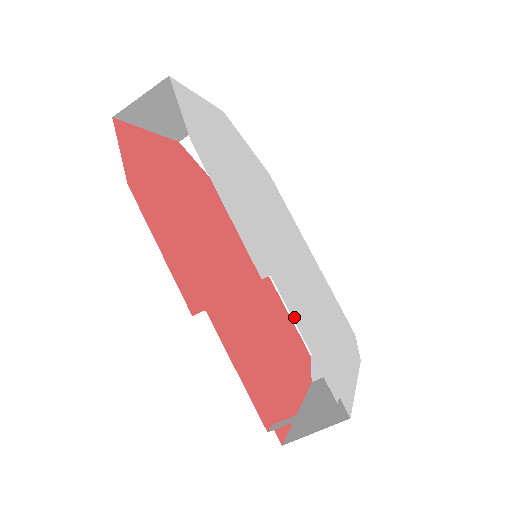
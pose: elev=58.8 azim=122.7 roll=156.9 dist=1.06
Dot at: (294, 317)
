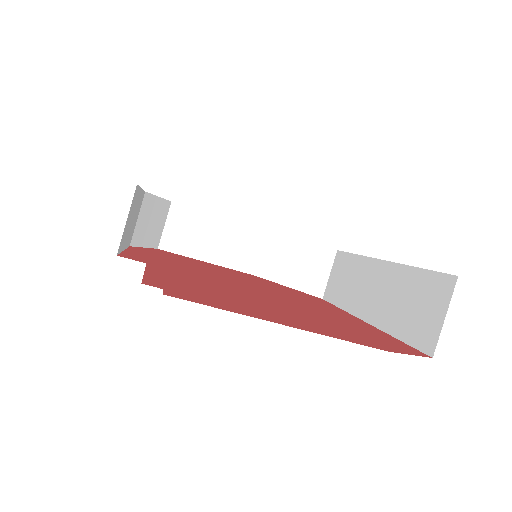
Dot at: occluded
